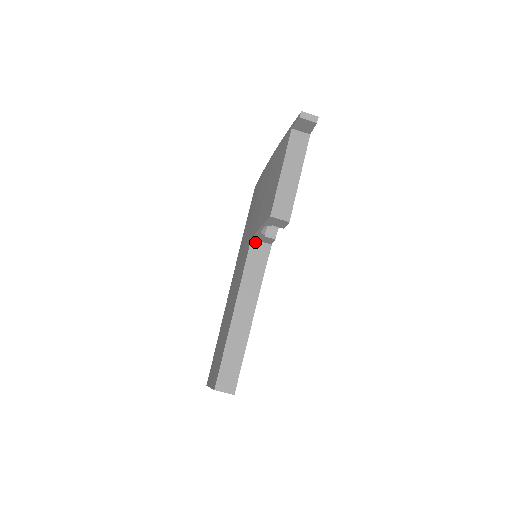
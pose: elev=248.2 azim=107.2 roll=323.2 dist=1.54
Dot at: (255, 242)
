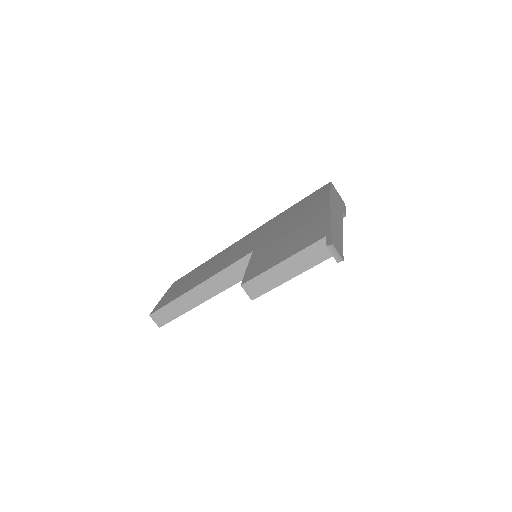
Dot at: occluded
